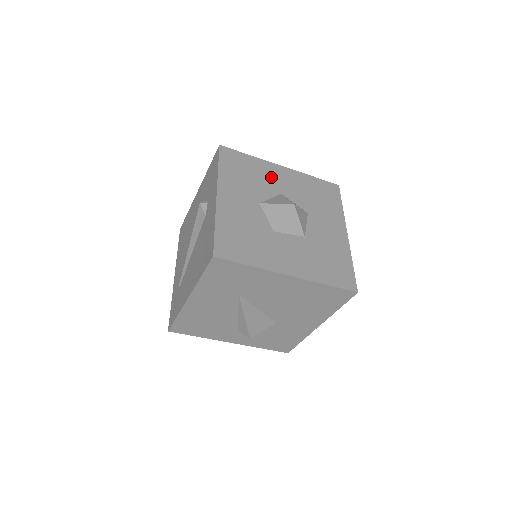
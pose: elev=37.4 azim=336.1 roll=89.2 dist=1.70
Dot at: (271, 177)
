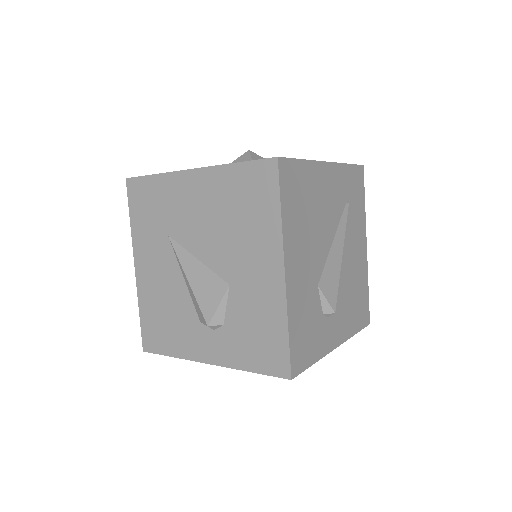
Dot at: occluded
